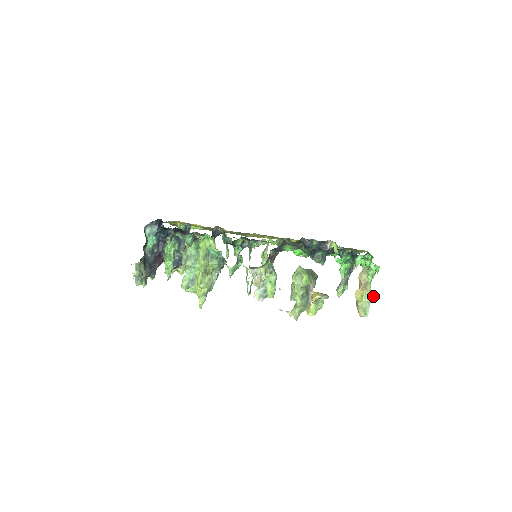
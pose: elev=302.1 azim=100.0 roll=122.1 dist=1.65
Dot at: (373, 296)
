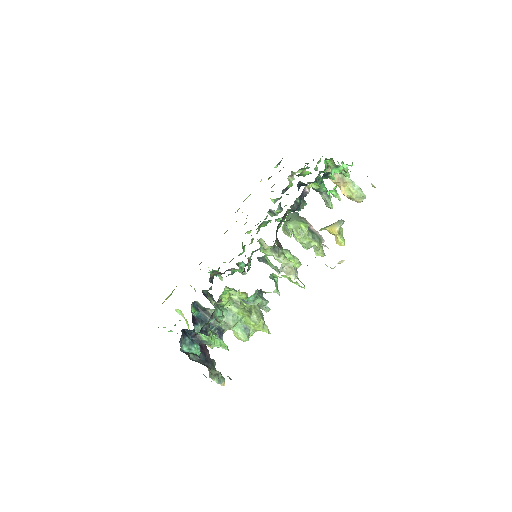
Dot at: occluded
